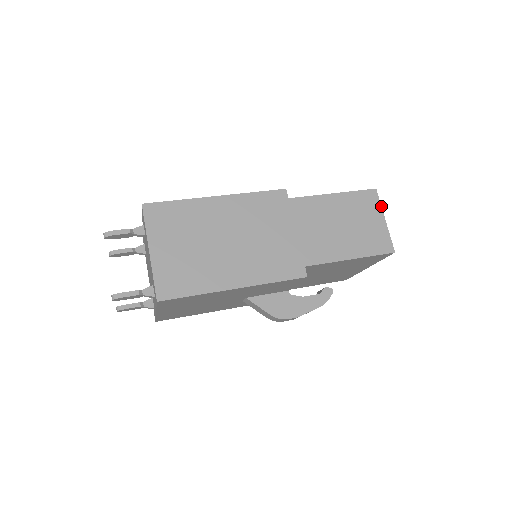
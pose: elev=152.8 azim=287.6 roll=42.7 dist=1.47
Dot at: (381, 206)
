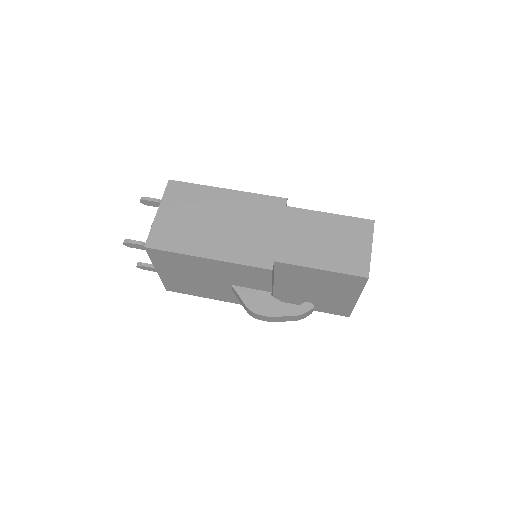
Dot at: occluded
